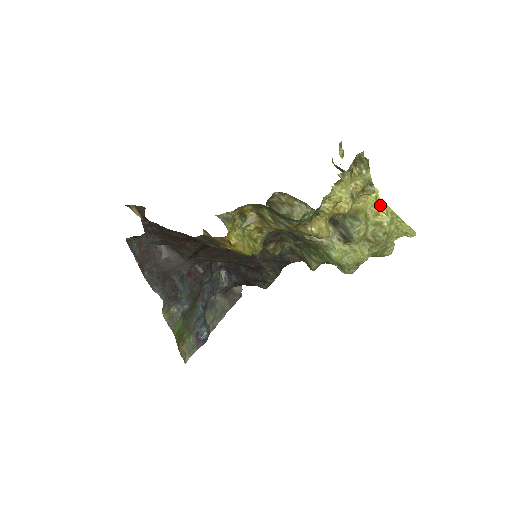
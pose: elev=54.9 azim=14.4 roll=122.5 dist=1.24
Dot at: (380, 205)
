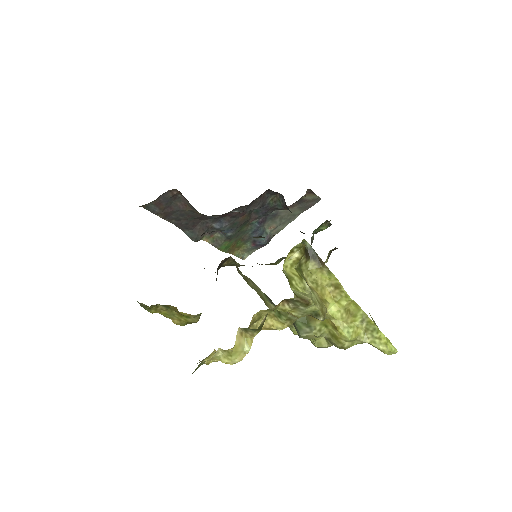
Dot at: (353, 312)
